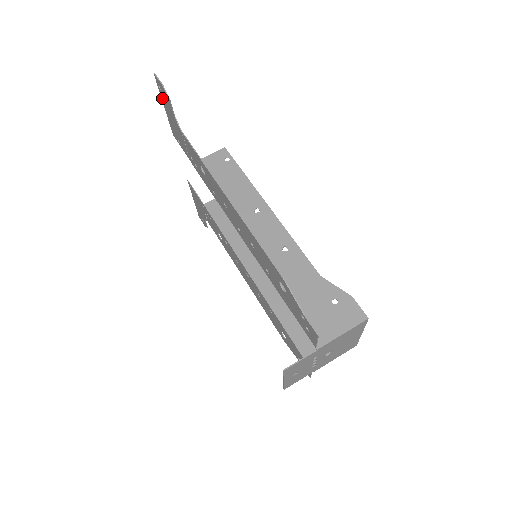
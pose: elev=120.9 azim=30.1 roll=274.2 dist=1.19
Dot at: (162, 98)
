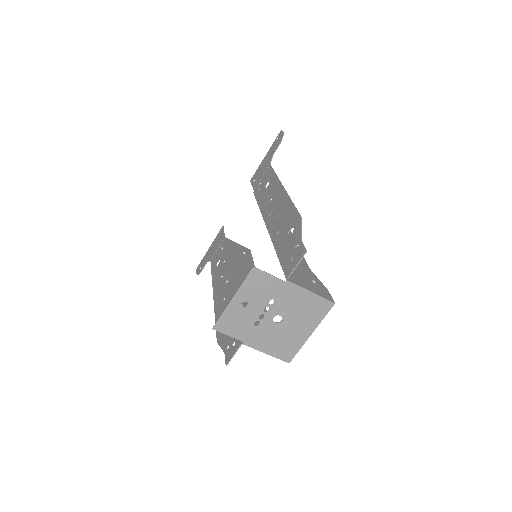
Dot at: (271, 148)
